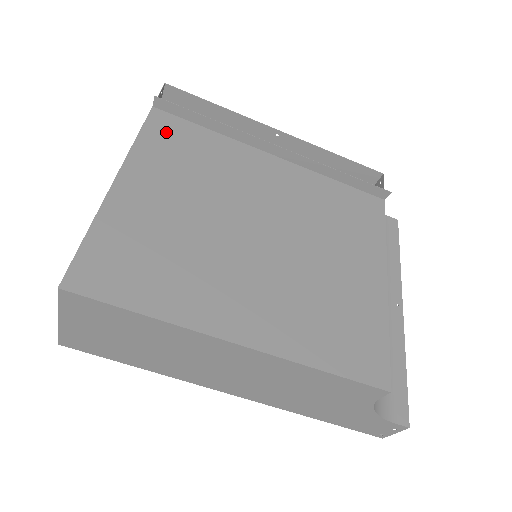
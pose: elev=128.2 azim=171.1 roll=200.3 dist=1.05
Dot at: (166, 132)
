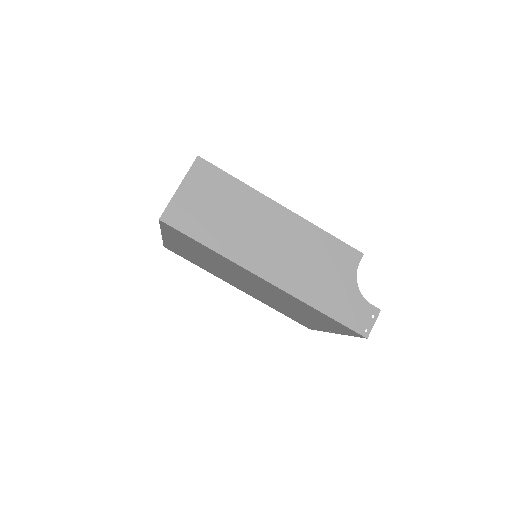
Dot at: occluded
